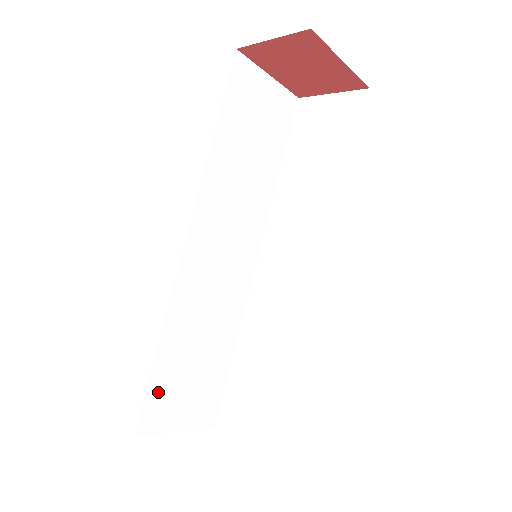
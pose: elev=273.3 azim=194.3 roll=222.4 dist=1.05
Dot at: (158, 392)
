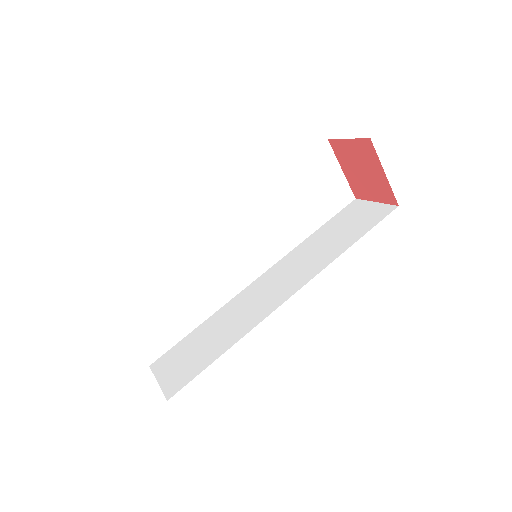
Dot at: (135, 298)
